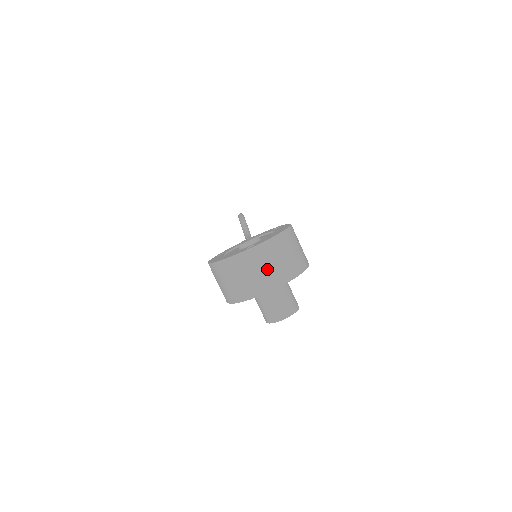
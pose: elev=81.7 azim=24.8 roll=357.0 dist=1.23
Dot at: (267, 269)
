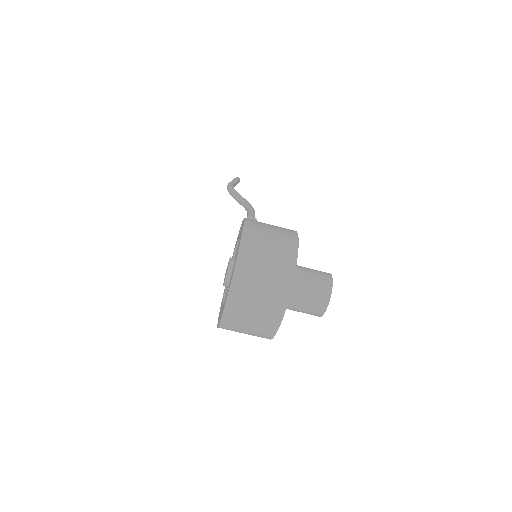
Dot at: (260, 299)
